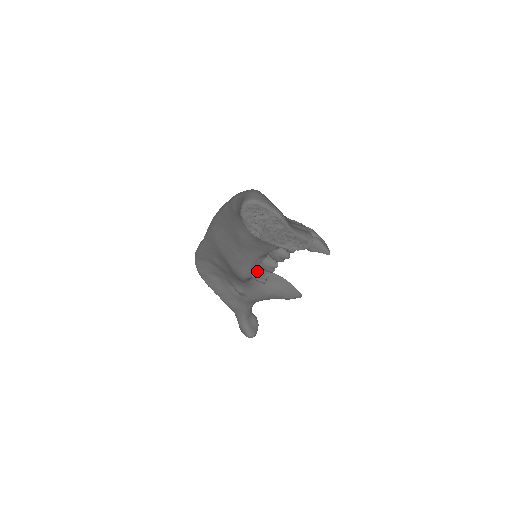
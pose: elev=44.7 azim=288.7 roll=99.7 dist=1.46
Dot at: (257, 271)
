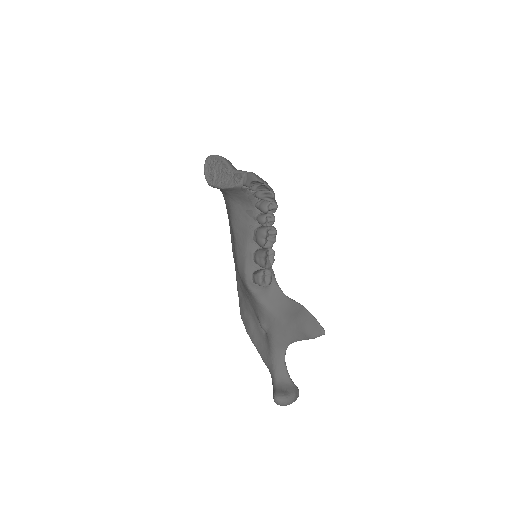
Dot at: (256, 271)
